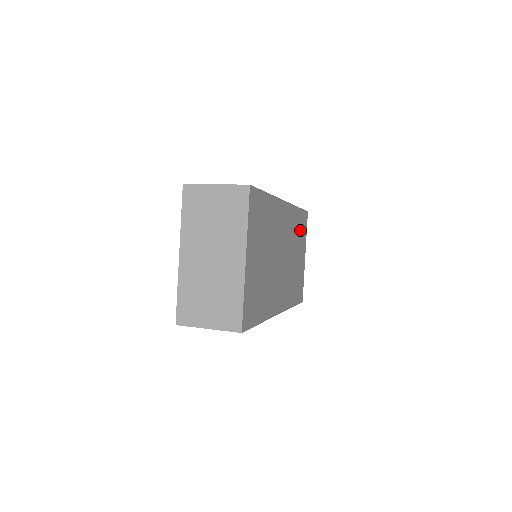
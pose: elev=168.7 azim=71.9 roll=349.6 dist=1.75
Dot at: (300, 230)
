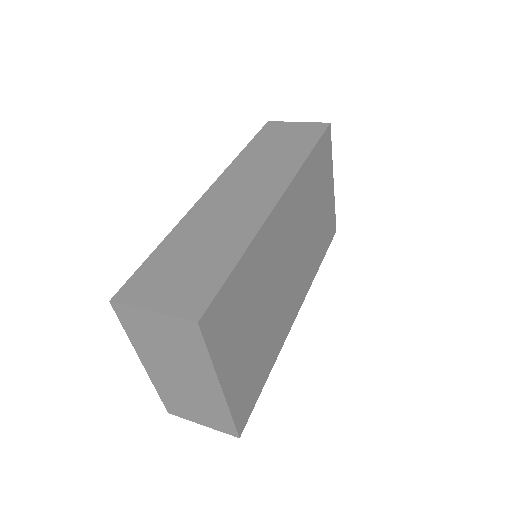
Dot at: (318, 172)
